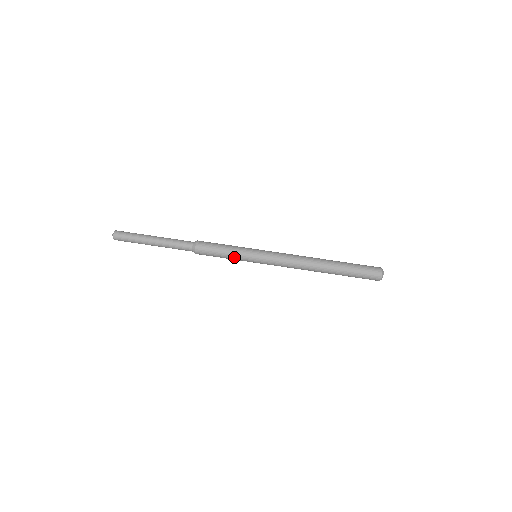
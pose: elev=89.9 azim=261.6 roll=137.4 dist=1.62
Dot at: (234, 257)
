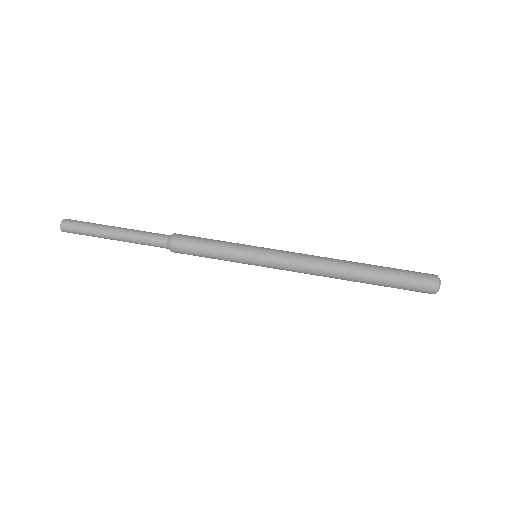
Dot at: (225, 259)
